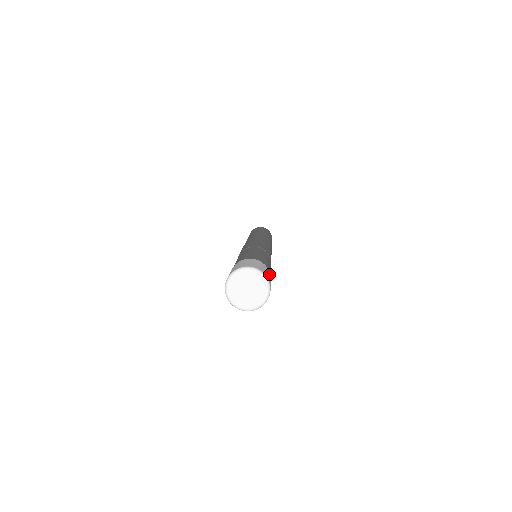
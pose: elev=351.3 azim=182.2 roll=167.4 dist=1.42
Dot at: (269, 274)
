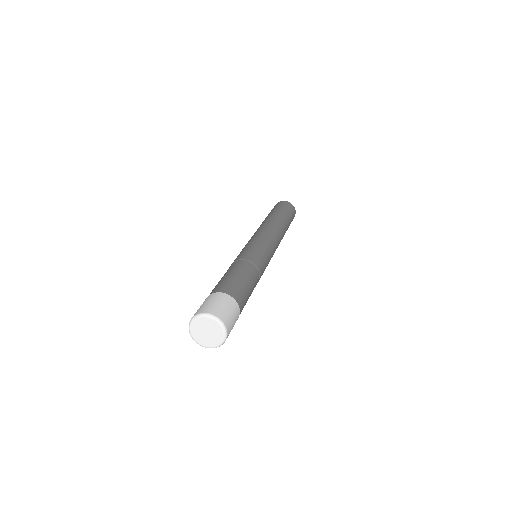
Dot at: occluded
